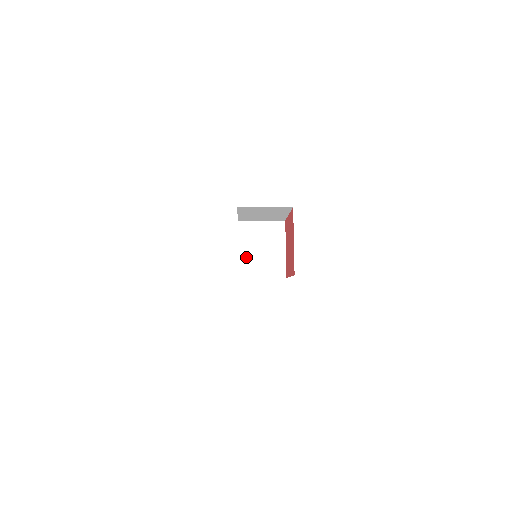
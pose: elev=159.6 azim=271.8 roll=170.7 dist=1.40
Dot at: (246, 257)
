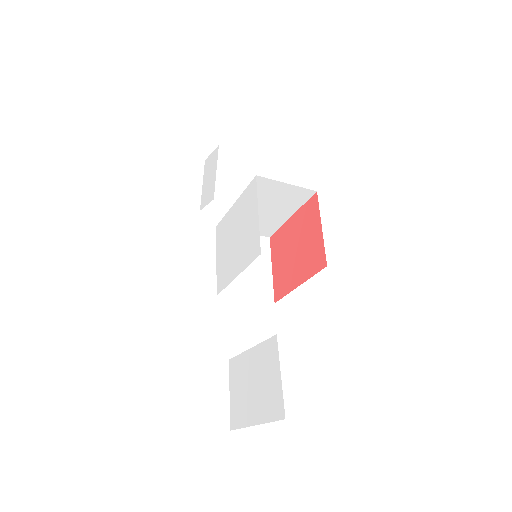
Dot at: occluded
